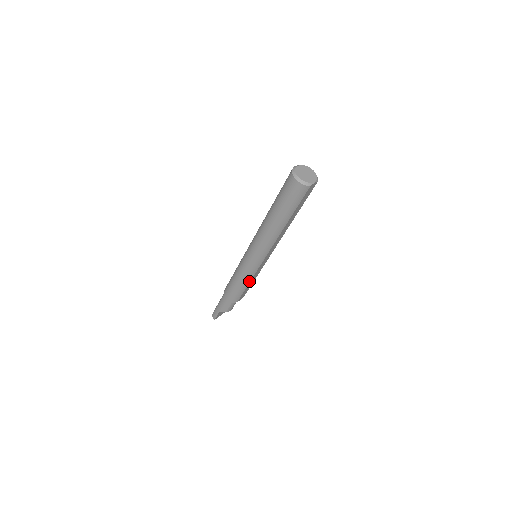
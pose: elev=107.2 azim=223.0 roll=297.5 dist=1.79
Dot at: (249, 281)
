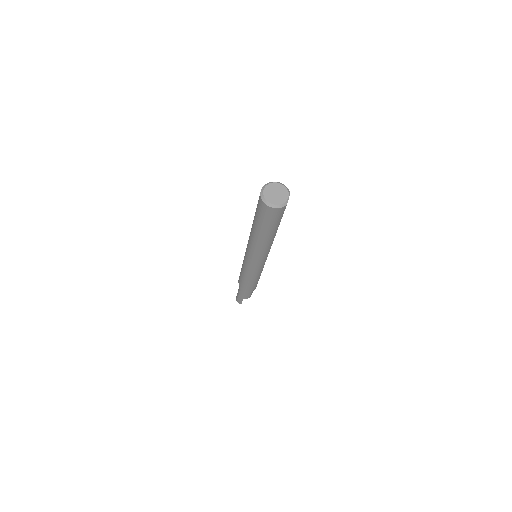
Dot at: (260, 275)
